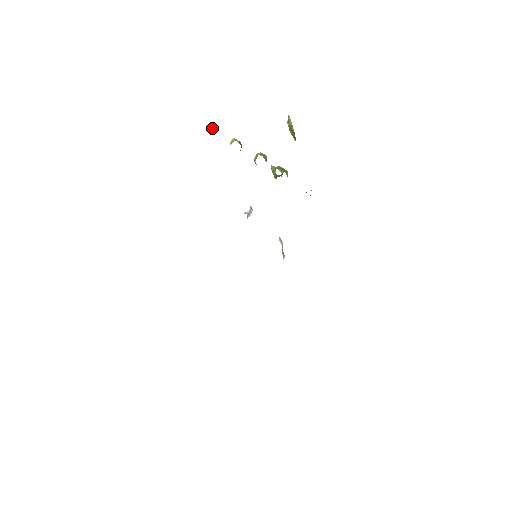
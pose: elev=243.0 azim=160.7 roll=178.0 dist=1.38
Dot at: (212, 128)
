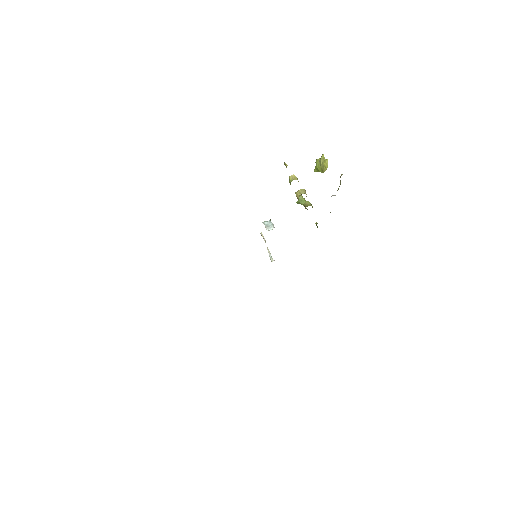
Dot at: (287, 165)
